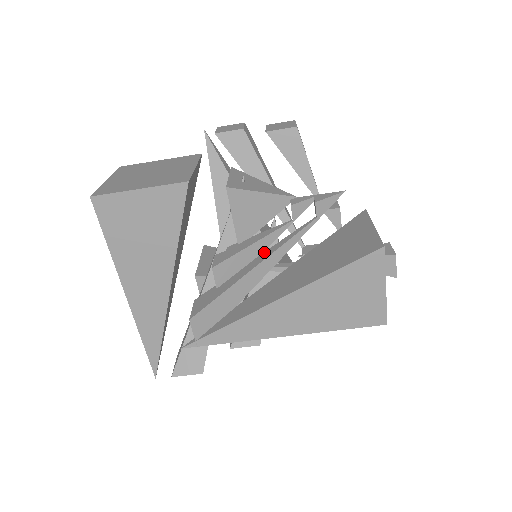
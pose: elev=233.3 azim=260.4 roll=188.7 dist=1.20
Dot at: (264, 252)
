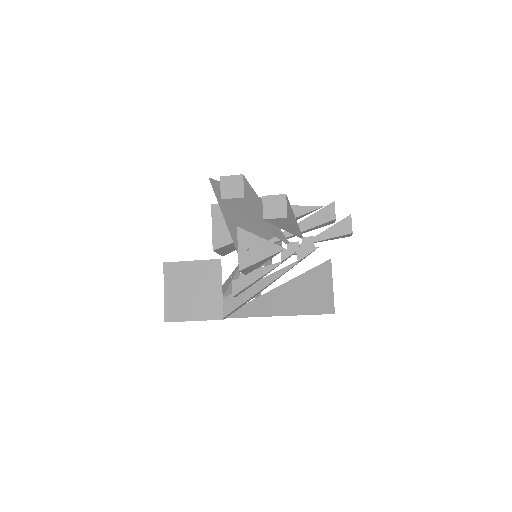
Dot at: (263, 279)
